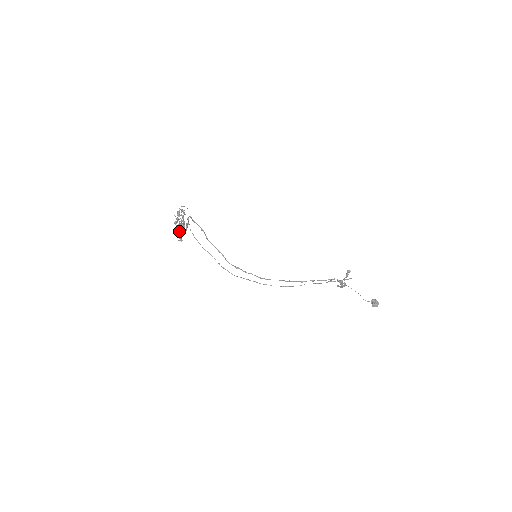
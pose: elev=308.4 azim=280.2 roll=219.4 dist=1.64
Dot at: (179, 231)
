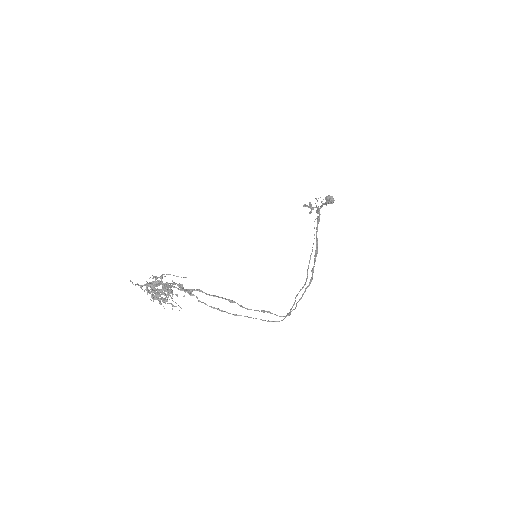
Dot at: occluded
